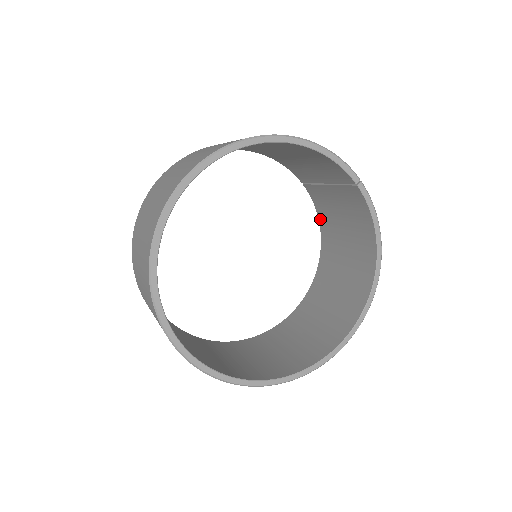
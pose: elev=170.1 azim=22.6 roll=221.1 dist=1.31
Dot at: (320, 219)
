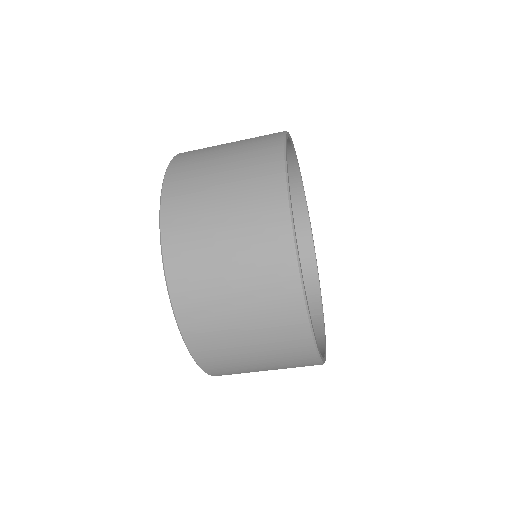
Dot at: occluded
